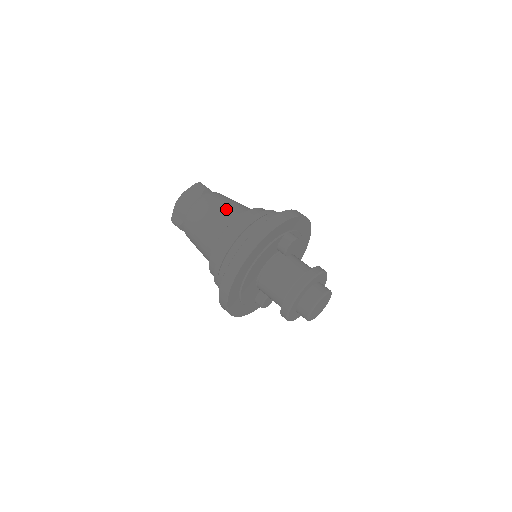
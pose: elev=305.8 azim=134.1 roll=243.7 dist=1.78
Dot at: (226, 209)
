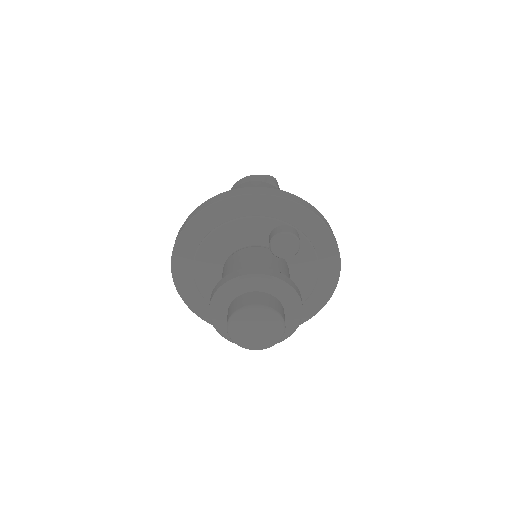
Dot at: occluded
